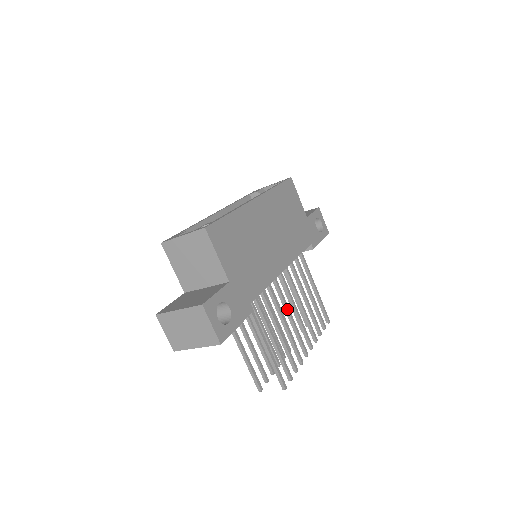
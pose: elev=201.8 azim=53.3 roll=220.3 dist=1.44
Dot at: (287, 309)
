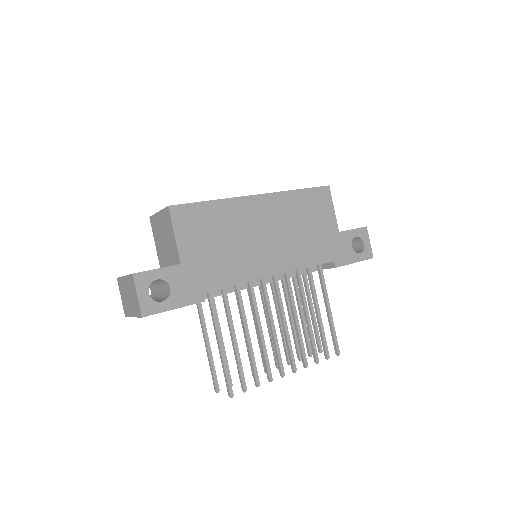
Dot at: (270, 318)
